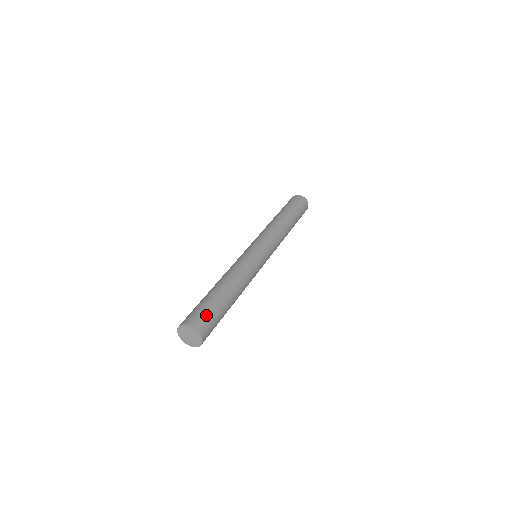
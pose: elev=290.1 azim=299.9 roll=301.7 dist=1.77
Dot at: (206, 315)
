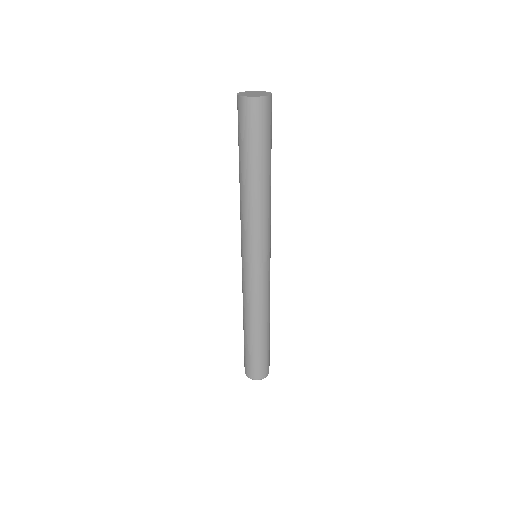
Dot at: occluded
